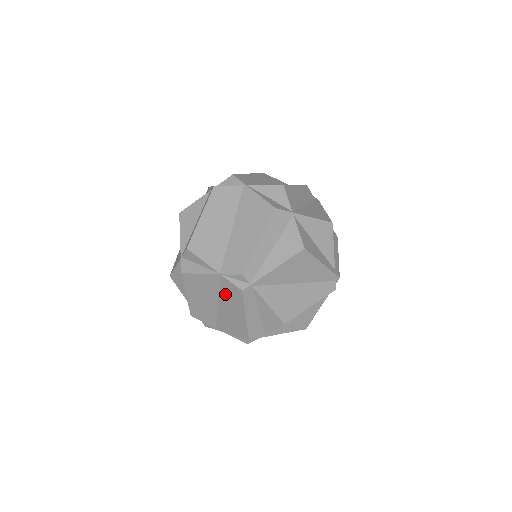
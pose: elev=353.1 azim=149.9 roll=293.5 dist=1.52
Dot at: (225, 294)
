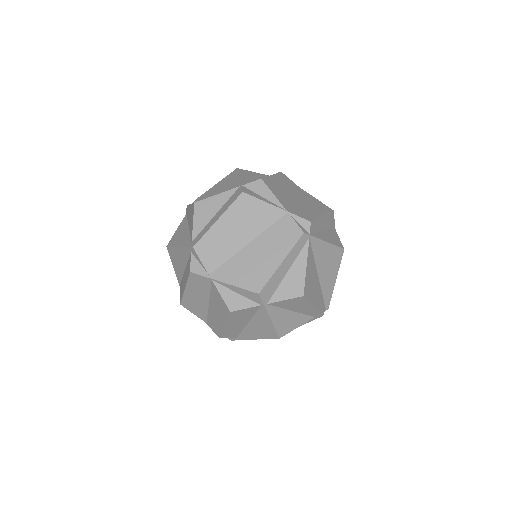
Dot at: (273, 234)
